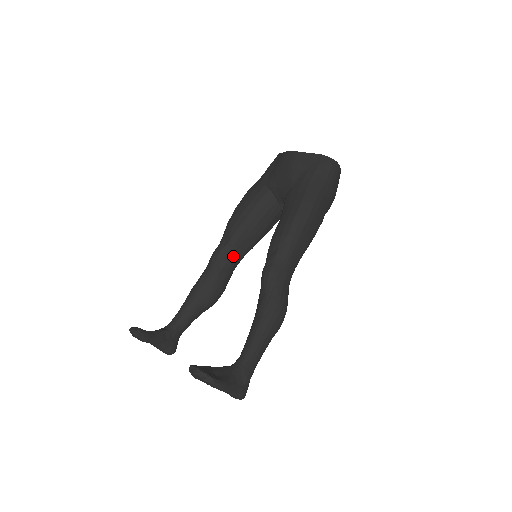
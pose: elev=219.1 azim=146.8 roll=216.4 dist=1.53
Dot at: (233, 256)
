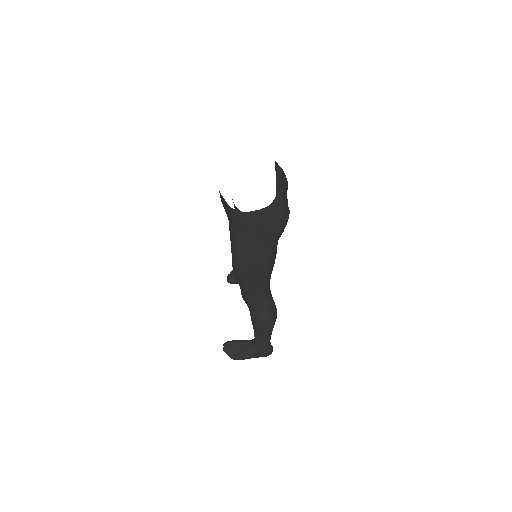
Dot at: occluded
